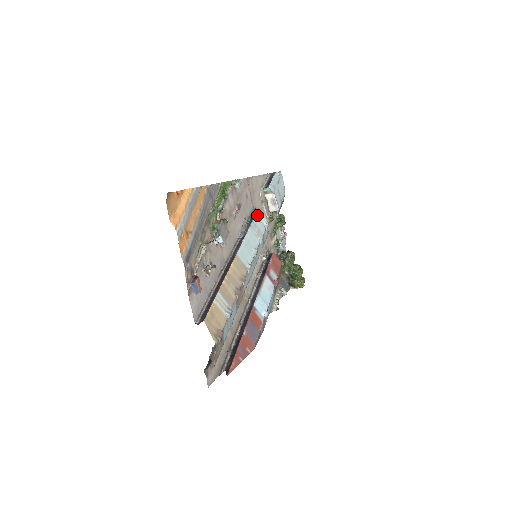
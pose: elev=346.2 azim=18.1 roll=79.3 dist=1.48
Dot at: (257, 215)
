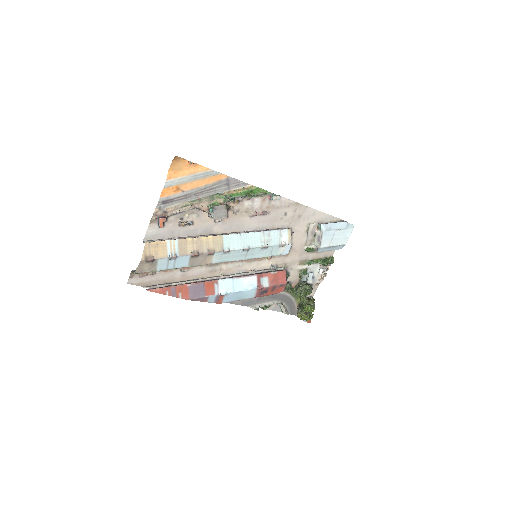
Dot at: (280, 231)
